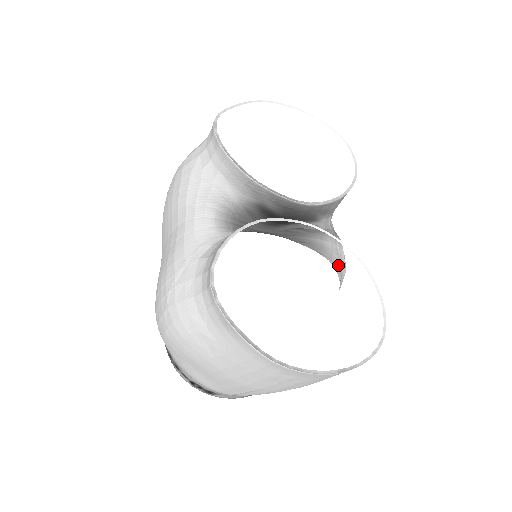
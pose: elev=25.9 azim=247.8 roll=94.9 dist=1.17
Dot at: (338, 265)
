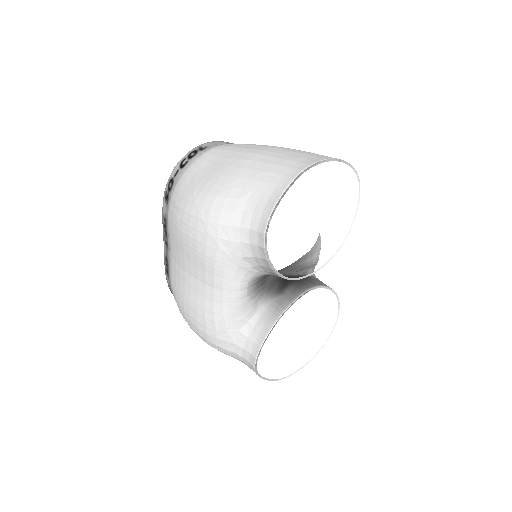
Dot at: occluded
